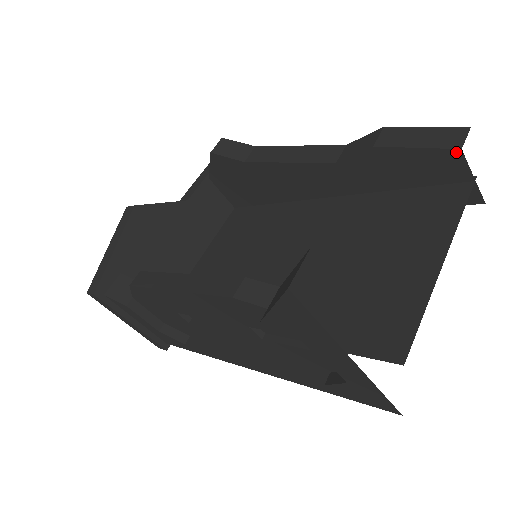
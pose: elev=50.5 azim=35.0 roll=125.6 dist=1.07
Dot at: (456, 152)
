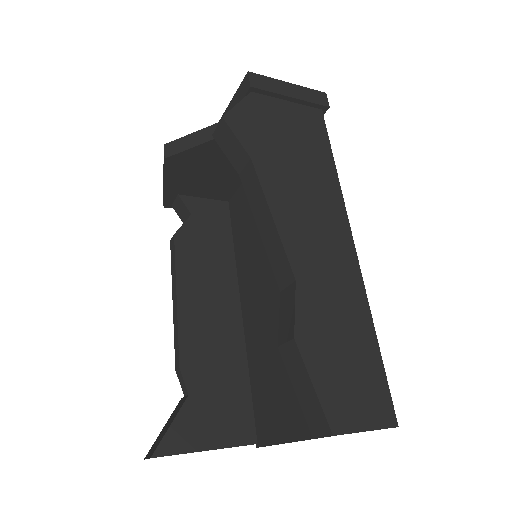
Dot at: (314, 431)
